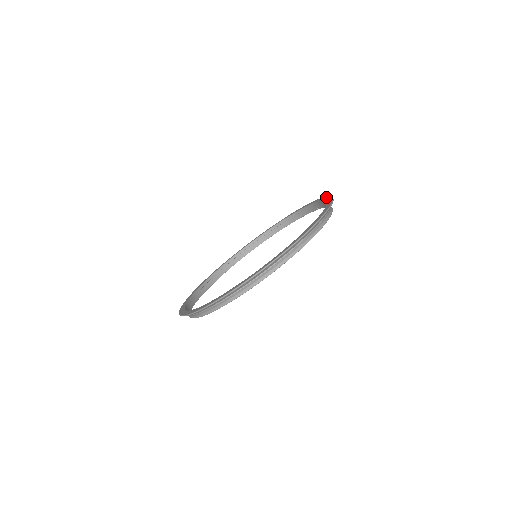
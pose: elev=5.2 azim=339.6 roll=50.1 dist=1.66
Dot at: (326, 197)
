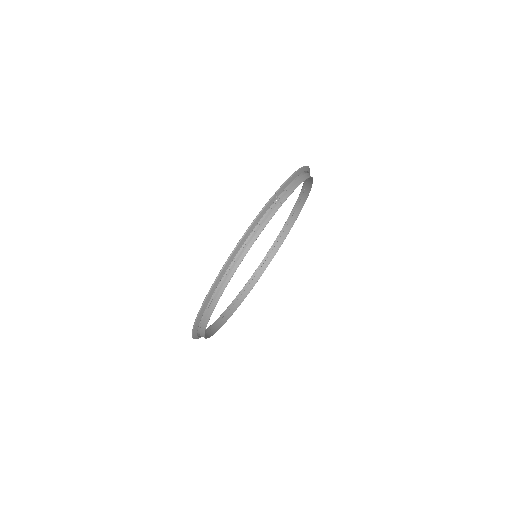
Dot at: (252, 222)
